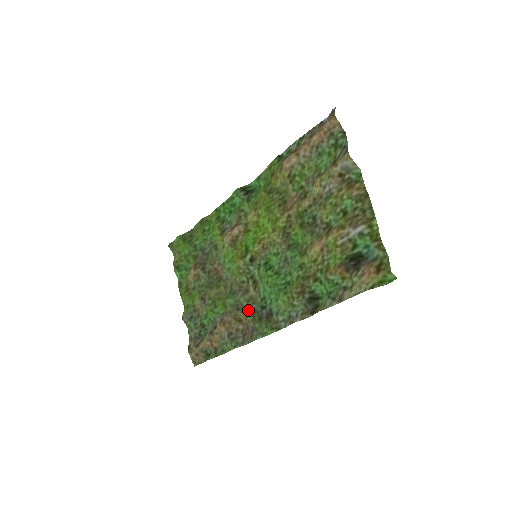
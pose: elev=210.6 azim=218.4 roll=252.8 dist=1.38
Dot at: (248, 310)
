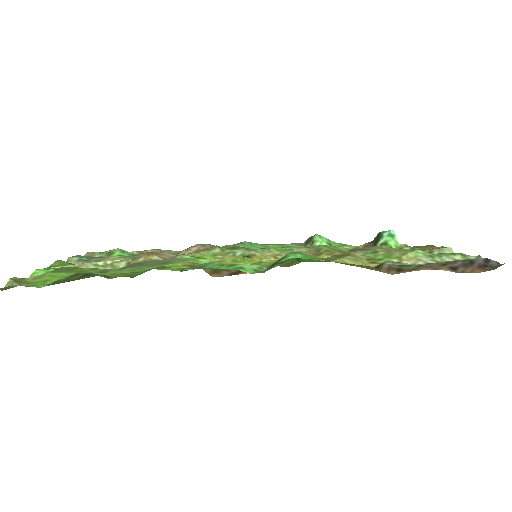
Dot at: occluded
